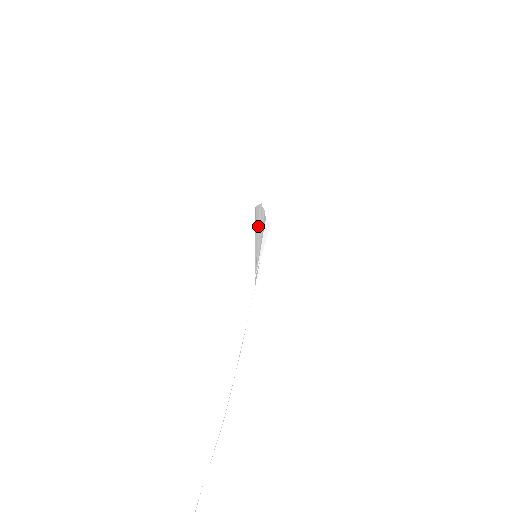
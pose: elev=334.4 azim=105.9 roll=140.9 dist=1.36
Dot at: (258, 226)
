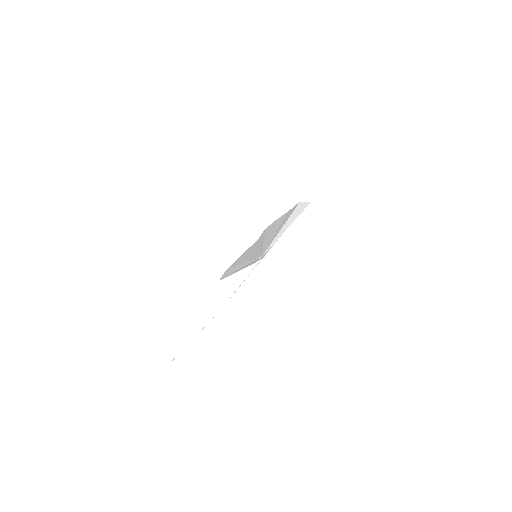
Dot at: (251, 252)
